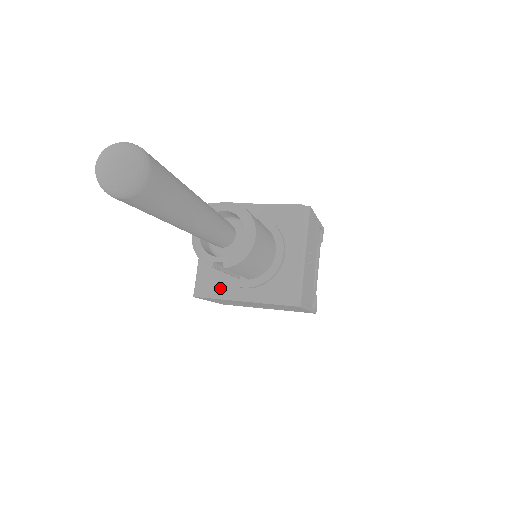
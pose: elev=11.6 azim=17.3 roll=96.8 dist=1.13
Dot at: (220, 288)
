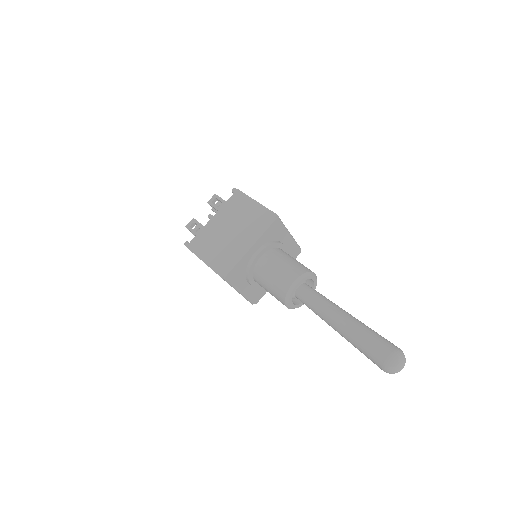
Dot at: occluded
